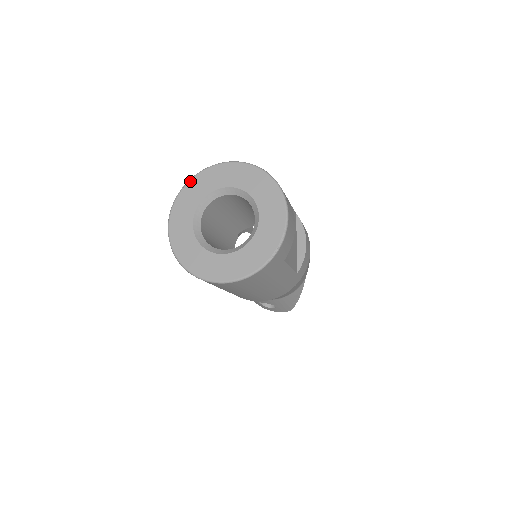
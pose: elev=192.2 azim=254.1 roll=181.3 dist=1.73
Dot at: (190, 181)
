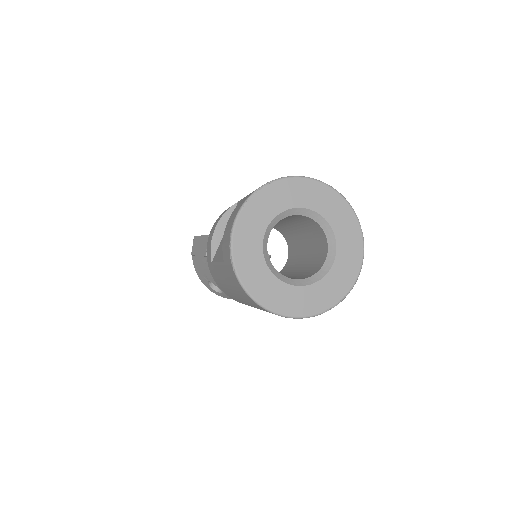
Dot at: (281, 181)
